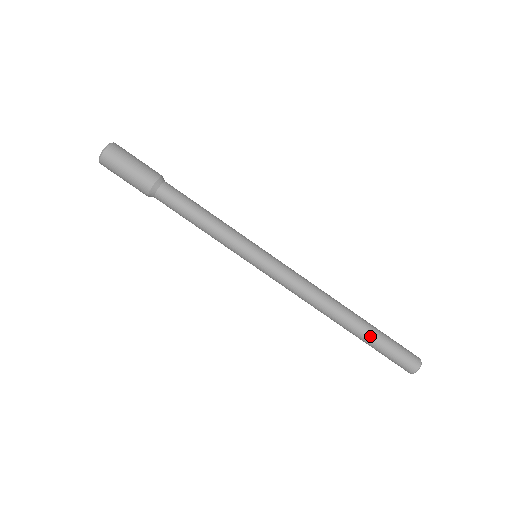
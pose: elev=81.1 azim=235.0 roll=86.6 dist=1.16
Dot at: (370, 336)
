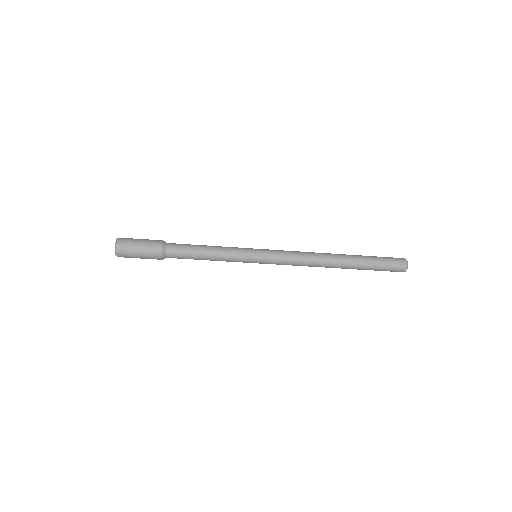
Dot at: (361, 268)
